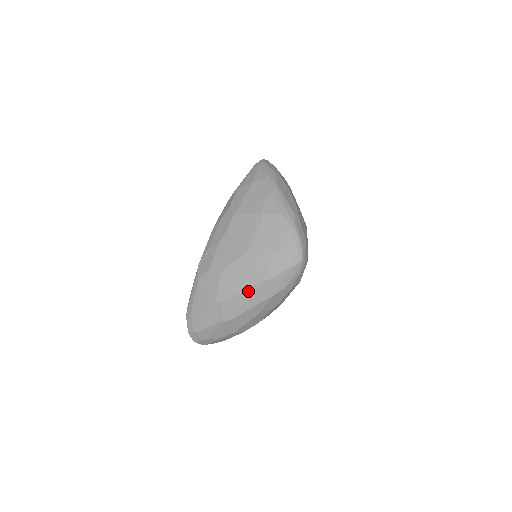
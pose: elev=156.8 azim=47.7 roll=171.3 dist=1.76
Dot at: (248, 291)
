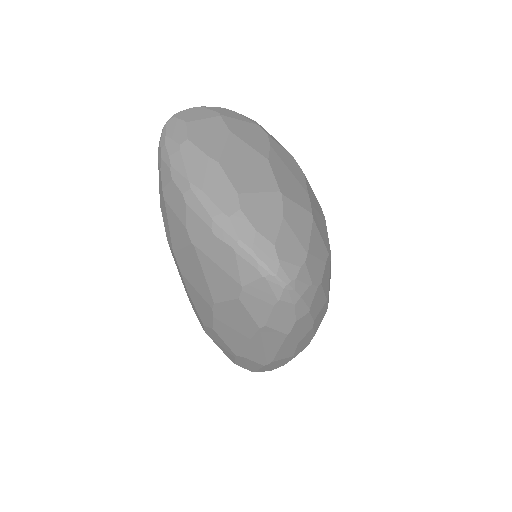
Dot at: (255, 341)
